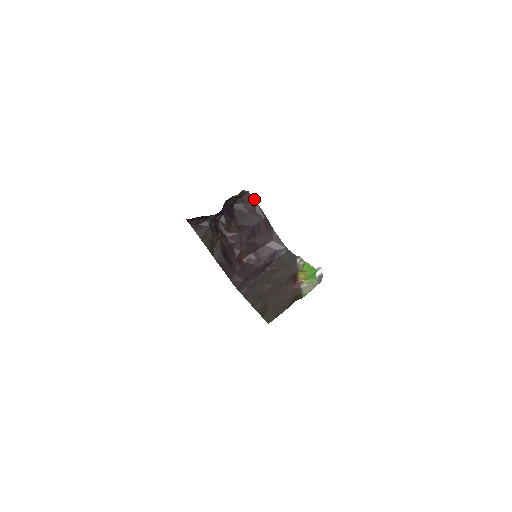
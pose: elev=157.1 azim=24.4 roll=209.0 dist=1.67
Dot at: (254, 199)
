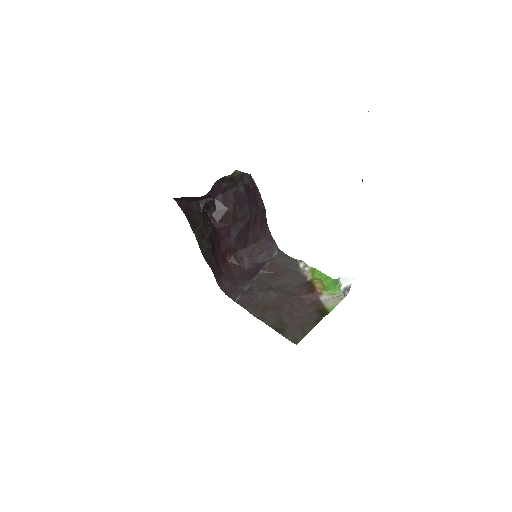
Dot at: occluded
